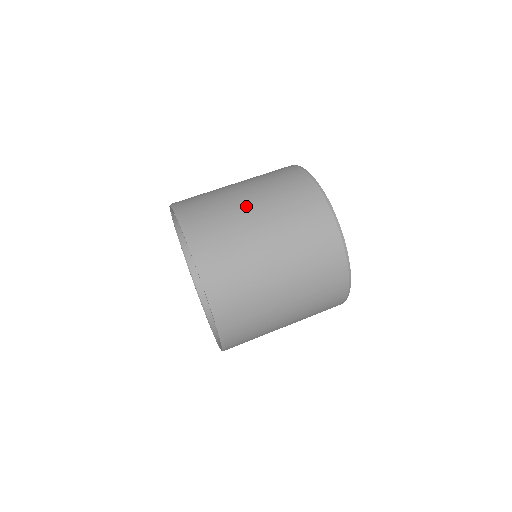
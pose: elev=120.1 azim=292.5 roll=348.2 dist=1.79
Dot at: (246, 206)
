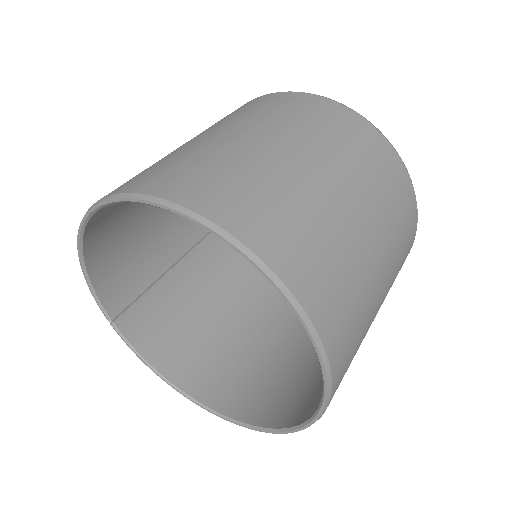
Dot at: occluded
